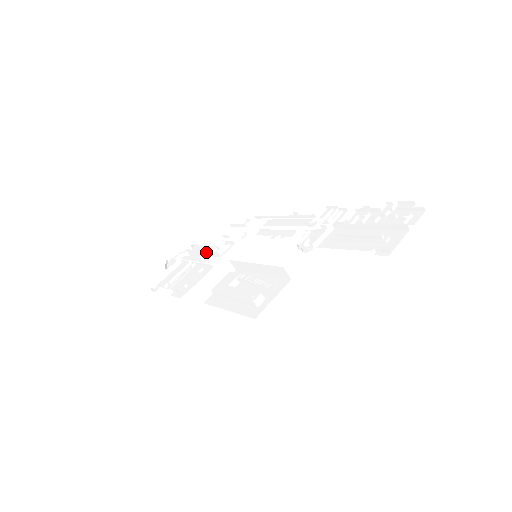
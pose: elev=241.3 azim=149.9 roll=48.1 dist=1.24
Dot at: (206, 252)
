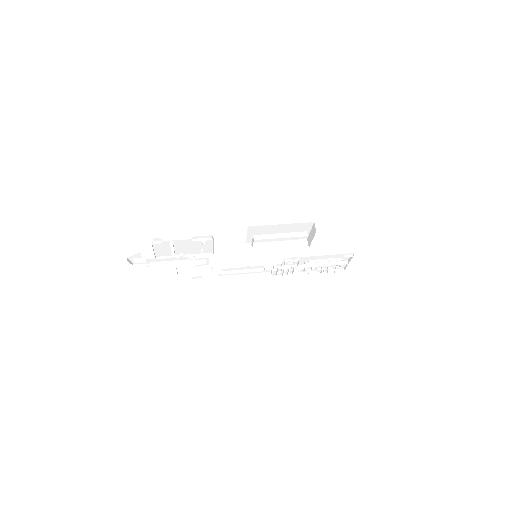
Dot at: (183, 262)
